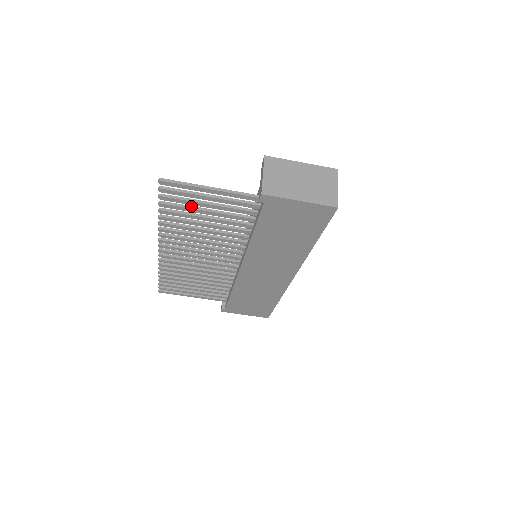
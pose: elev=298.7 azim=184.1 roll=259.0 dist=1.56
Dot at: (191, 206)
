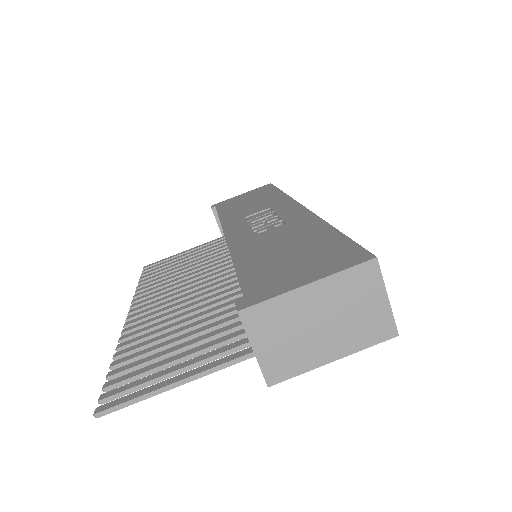
Dot at: (154, 359)
